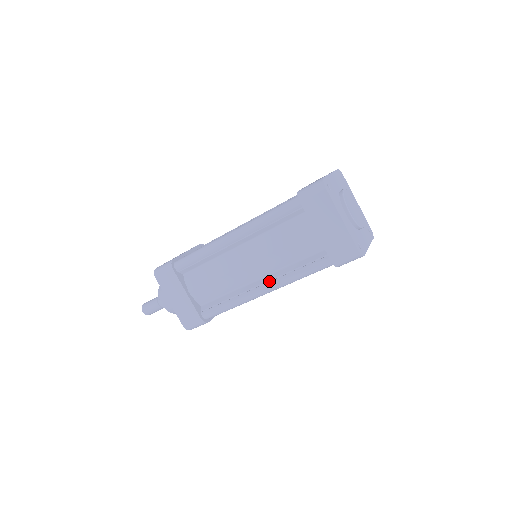
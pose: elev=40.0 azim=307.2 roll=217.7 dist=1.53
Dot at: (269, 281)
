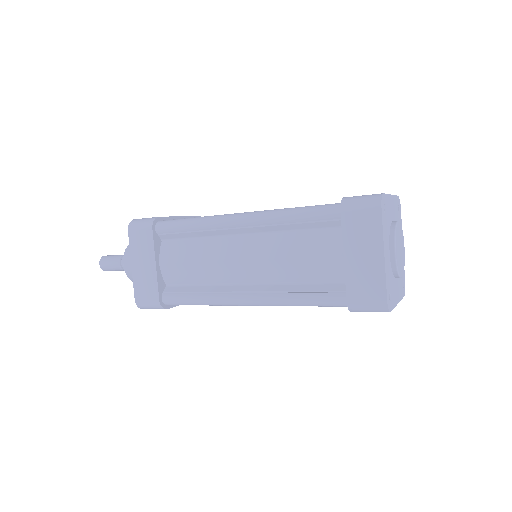
Dot at: occluded
